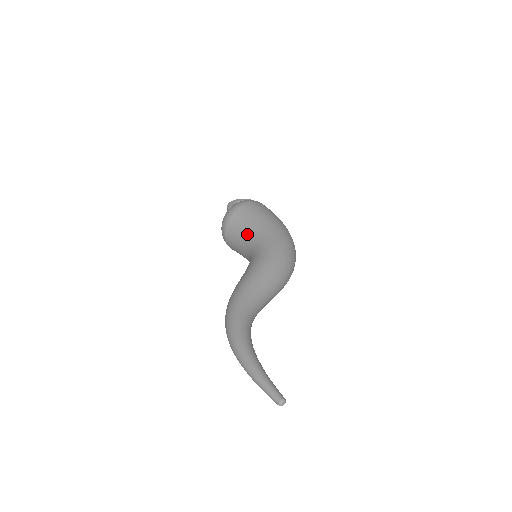
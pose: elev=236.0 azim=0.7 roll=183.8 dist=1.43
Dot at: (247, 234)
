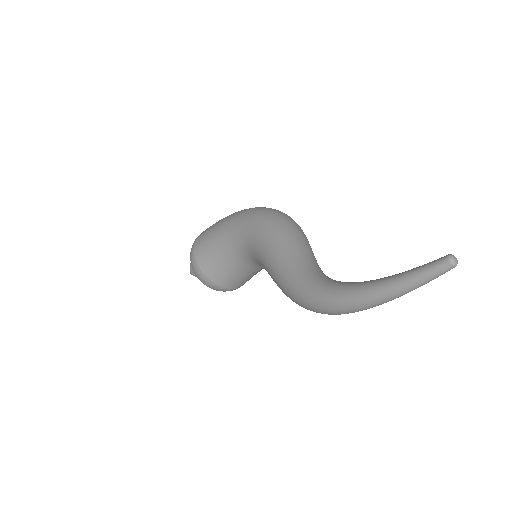
Dot at: (227, 256)
